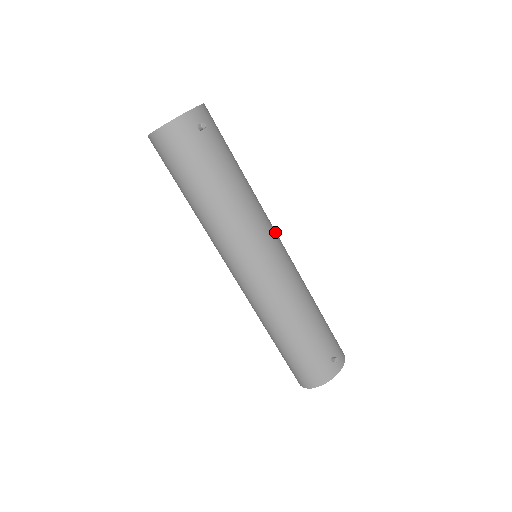
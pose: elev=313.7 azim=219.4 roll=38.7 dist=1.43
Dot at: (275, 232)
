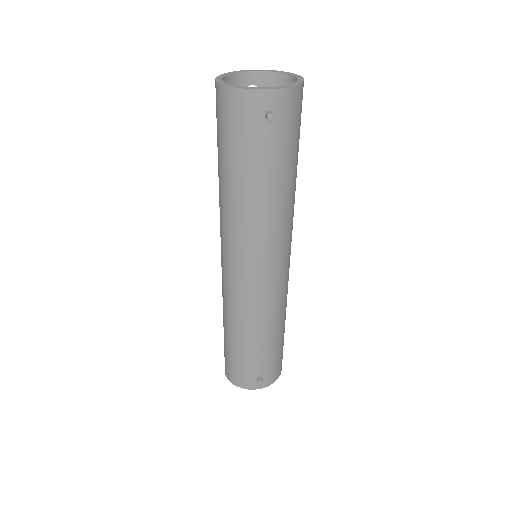
Dot at: (286, 253)
